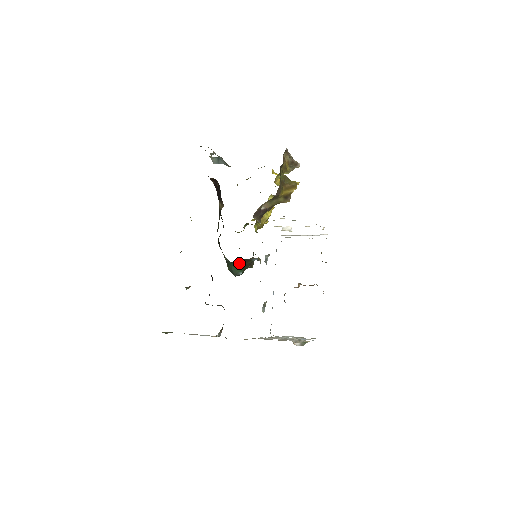
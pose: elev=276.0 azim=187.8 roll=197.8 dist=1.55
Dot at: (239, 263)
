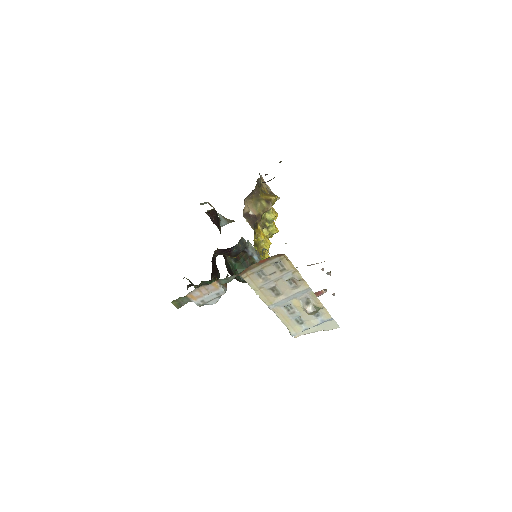
Dot at: (241, 261)
